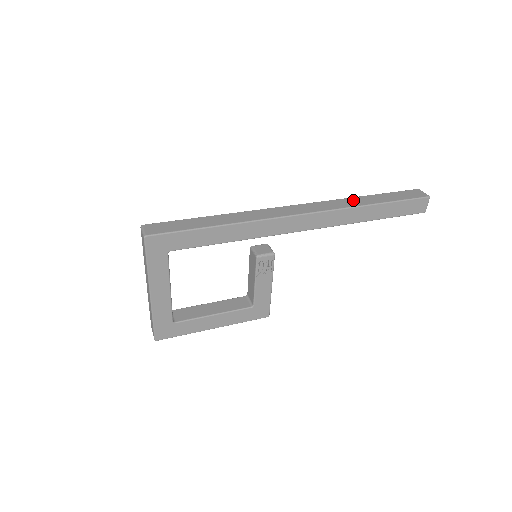
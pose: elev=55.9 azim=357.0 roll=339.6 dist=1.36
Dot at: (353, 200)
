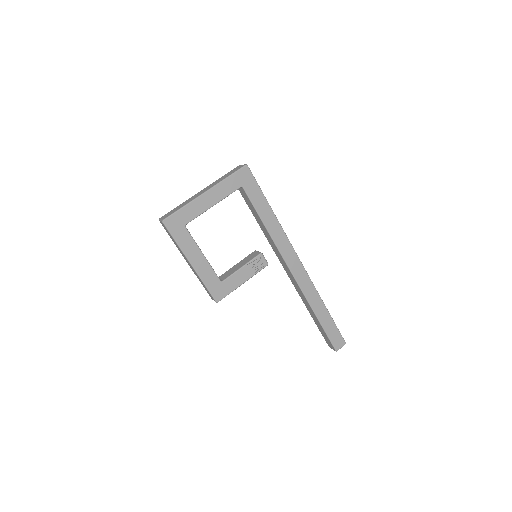
Dot at: occluded
